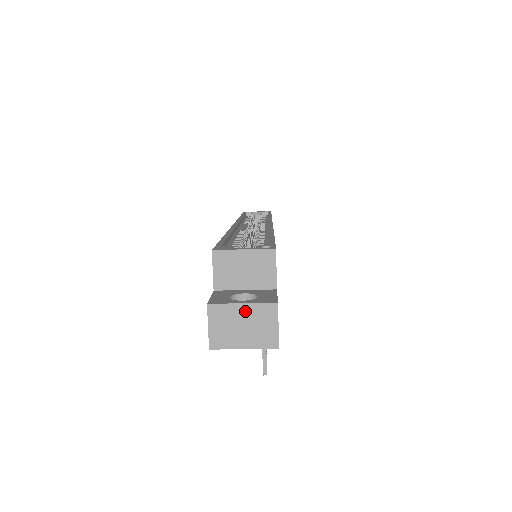
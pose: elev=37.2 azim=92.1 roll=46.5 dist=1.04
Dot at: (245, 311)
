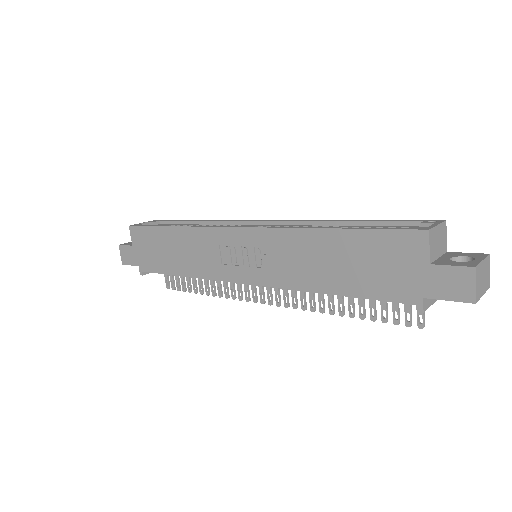
Dot at: (483, 266)
